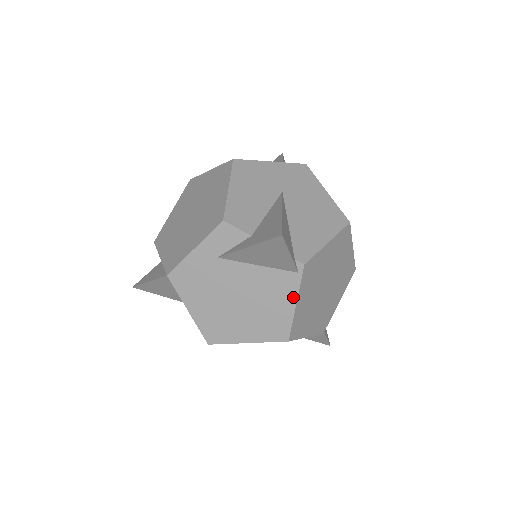
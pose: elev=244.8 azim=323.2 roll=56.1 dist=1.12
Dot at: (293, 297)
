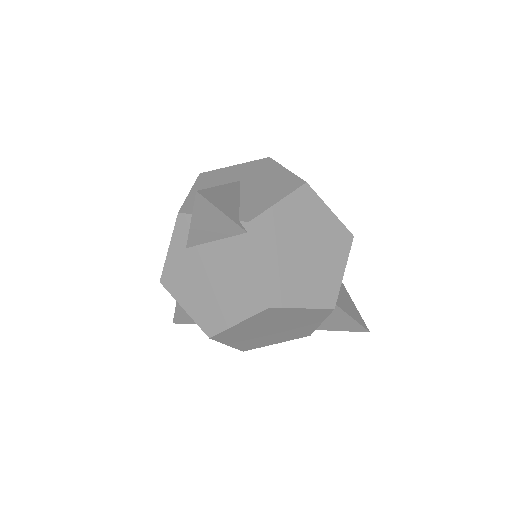
Dot at: (253, 259)
